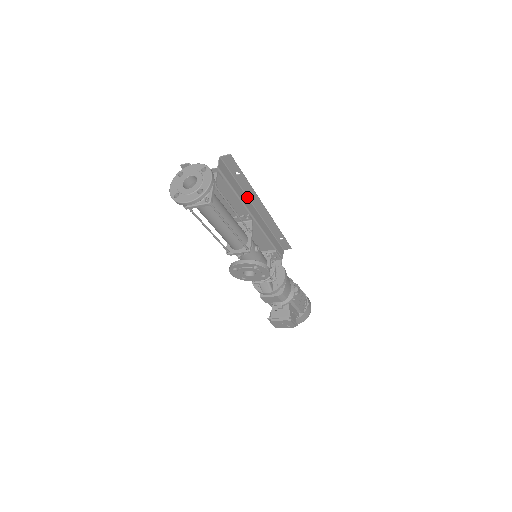
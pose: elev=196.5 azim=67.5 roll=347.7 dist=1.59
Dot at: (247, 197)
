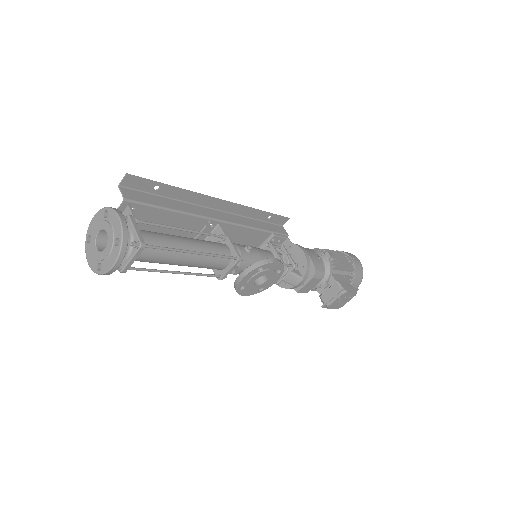
Dot at: (192, 204)
